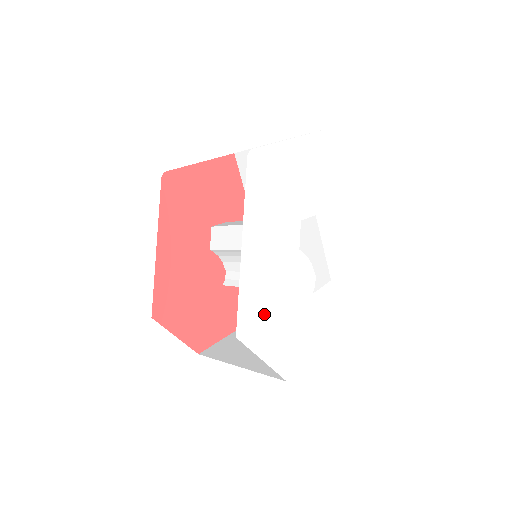
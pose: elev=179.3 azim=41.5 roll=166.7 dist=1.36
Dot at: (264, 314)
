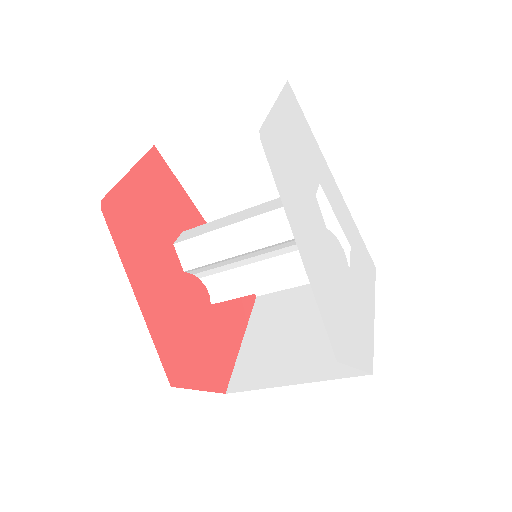
Dot at: (338, 318)
